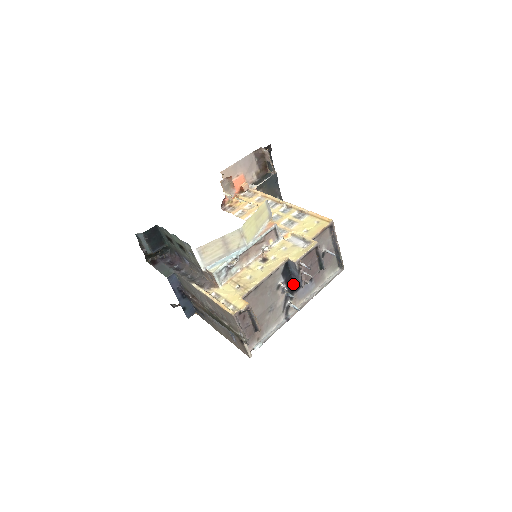
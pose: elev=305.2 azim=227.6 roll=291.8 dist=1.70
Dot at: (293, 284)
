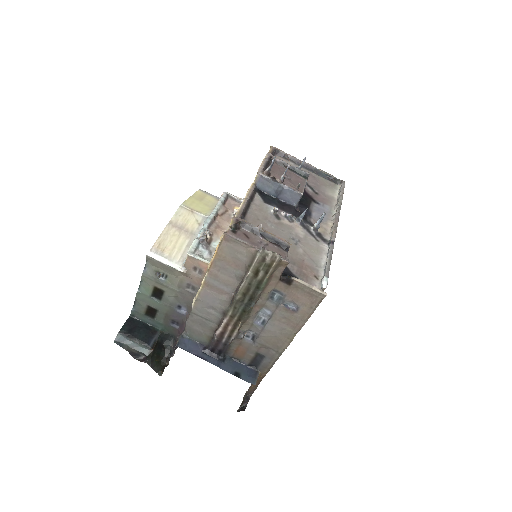
Dot at: (295, 210)
